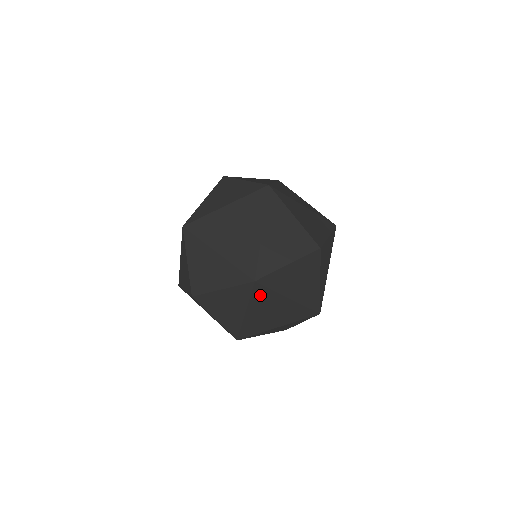
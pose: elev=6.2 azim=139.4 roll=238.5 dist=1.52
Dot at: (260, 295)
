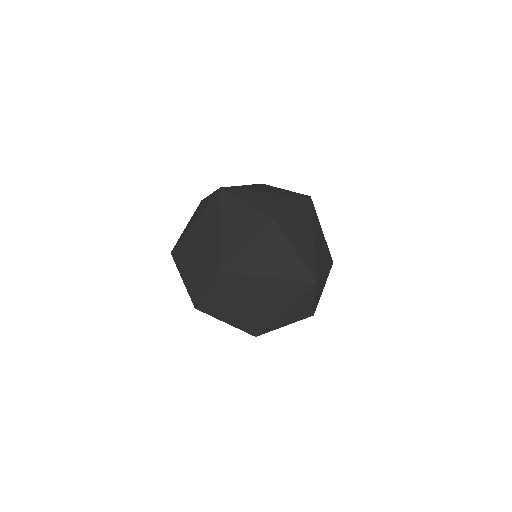
Dot at: (238, 283)
